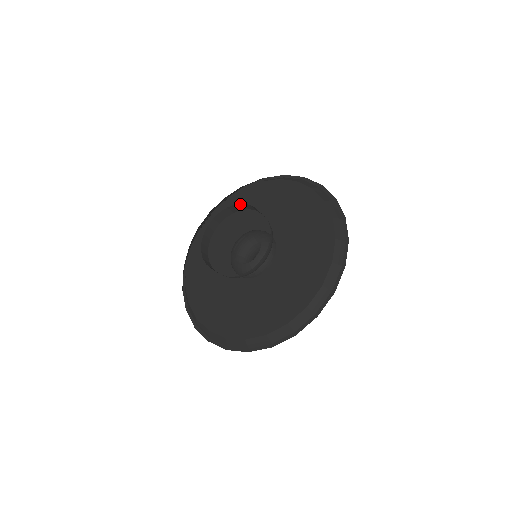
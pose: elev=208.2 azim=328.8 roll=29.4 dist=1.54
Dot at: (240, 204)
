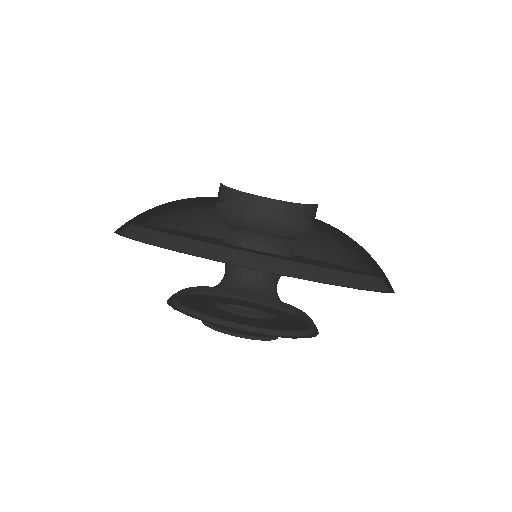
Dot at: (270, 199)
